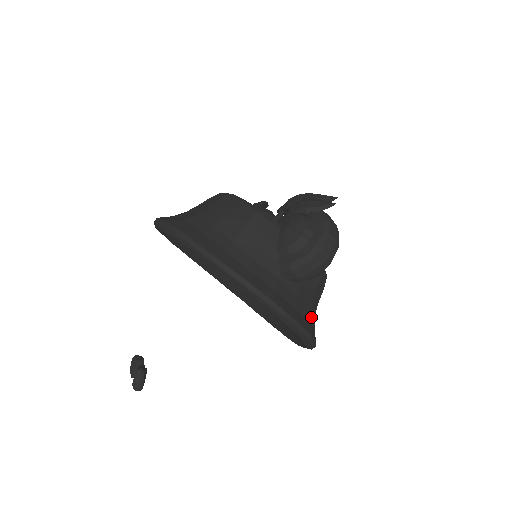
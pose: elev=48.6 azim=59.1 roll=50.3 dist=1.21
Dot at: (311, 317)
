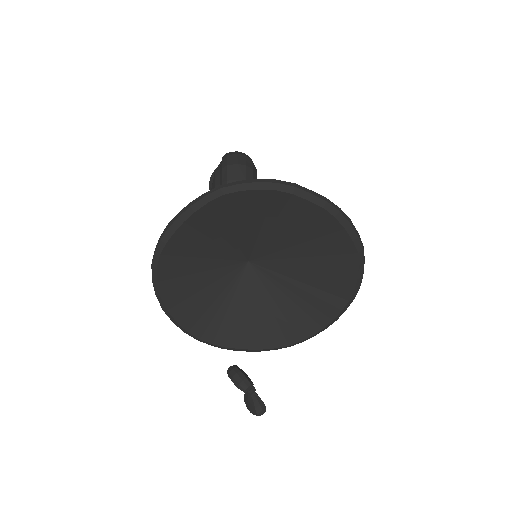
Dot at: occluded
